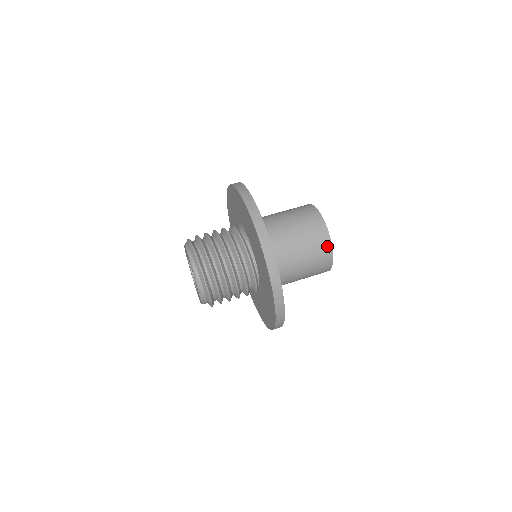
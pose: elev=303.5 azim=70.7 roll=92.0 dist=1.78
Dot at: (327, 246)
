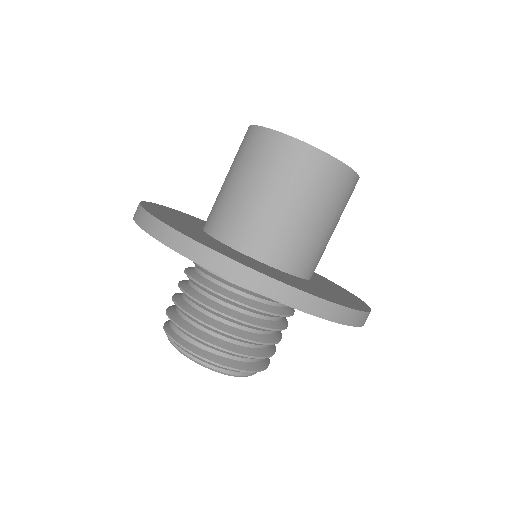
Dot at: (352, 181)
